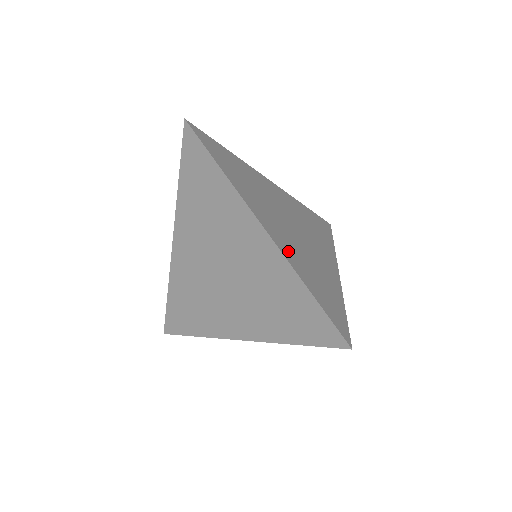
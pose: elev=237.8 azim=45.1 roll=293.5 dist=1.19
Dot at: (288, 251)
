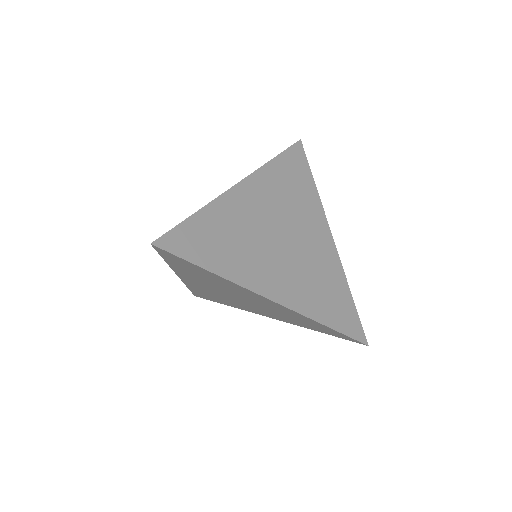
Dot at: (298, 298)
